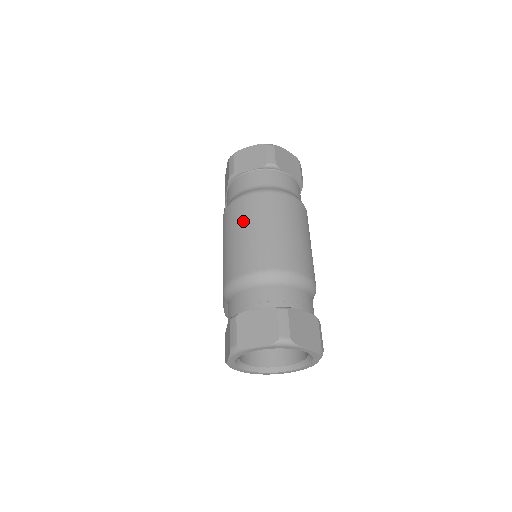
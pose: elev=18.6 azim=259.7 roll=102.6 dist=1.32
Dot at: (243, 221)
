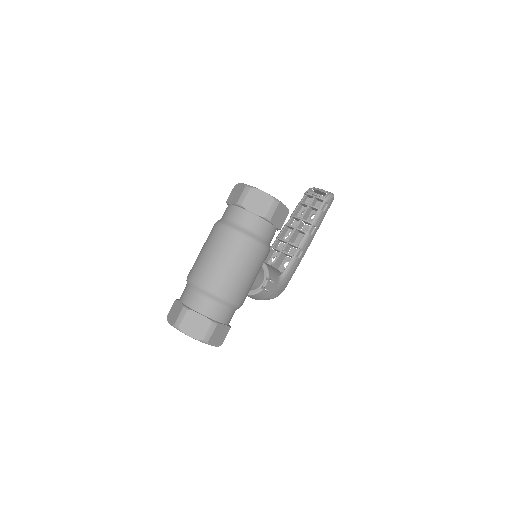
Dot at: (206, 242)
